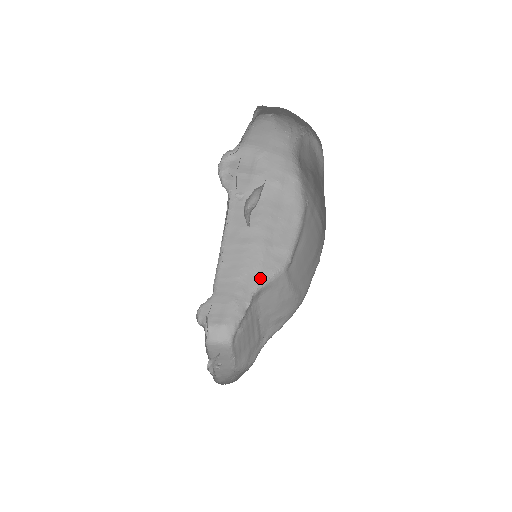
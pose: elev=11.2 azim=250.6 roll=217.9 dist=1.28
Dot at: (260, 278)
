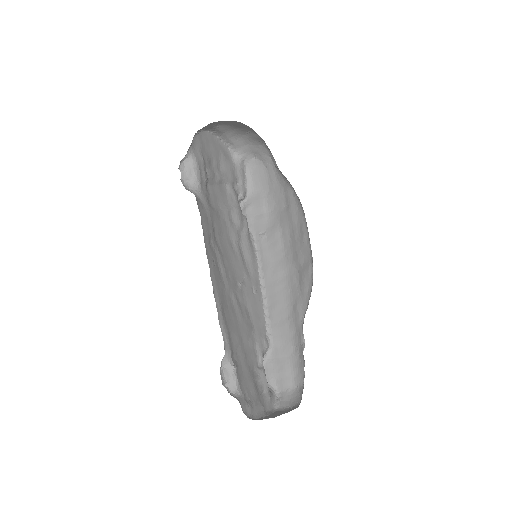
Dot at: (303, 307)
